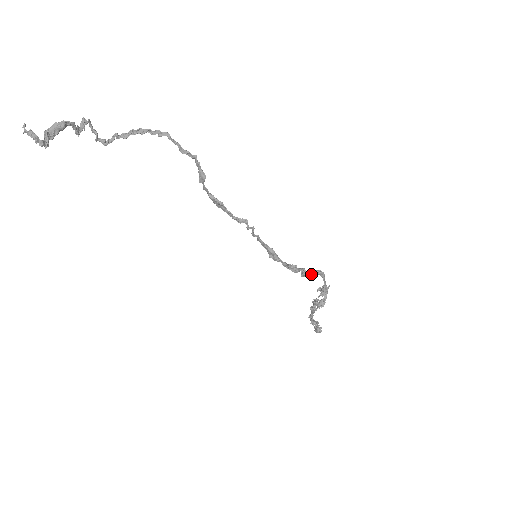
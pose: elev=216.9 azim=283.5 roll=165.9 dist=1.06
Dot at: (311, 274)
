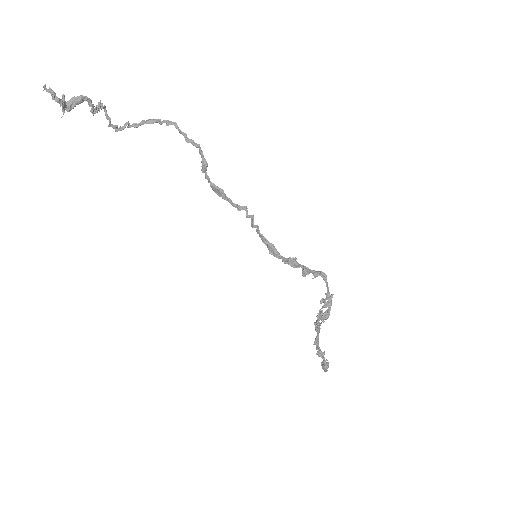
Dot at: occluded
